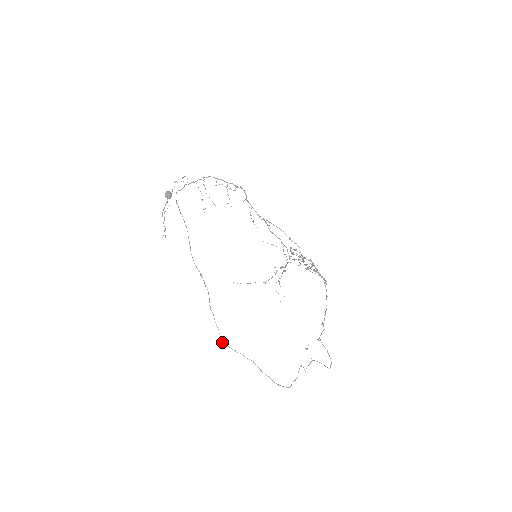
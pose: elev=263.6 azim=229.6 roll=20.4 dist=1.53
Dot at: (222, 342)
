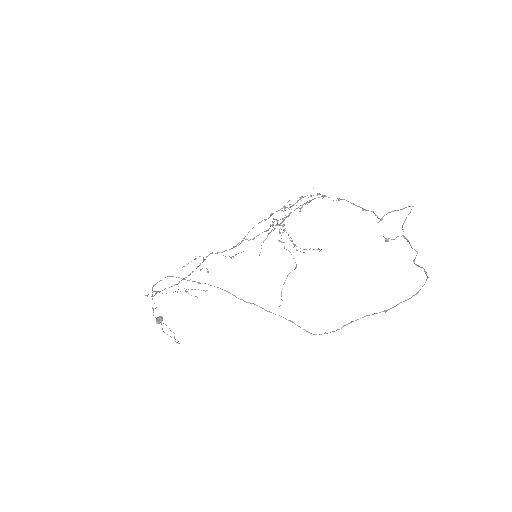
Dot at: occluded
